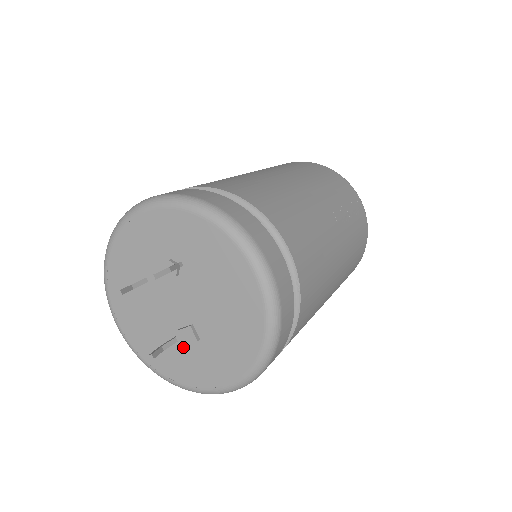
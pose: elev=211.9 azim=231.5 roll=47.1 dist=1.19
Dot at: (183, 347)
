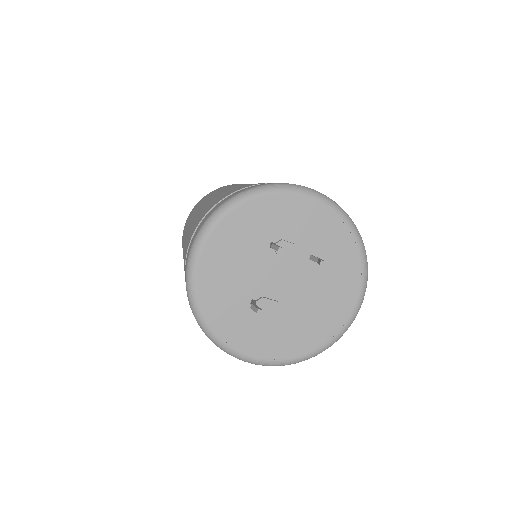
Dot at: (252, 311)
